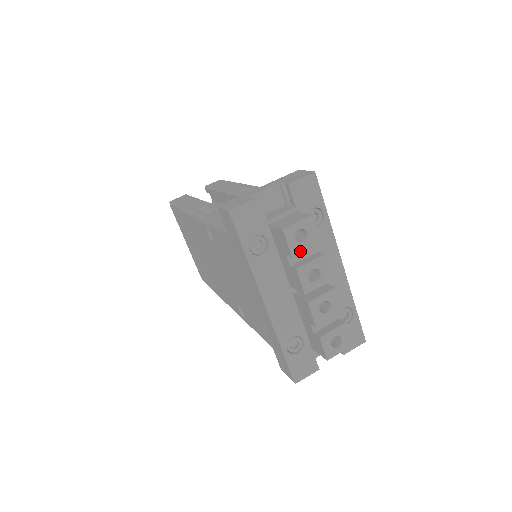
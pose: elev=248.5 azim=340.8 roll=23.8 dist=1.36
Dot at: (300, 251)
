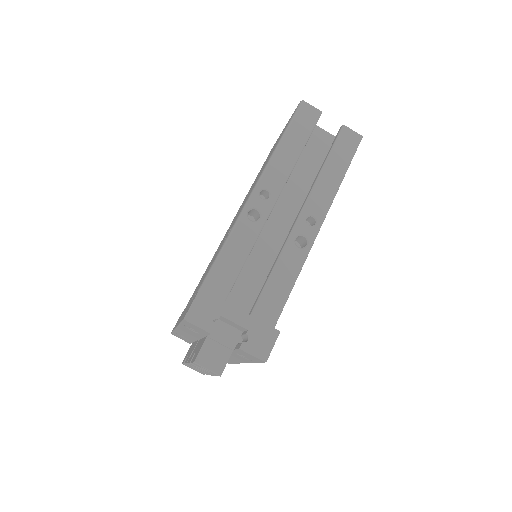
Dot at: occluded
